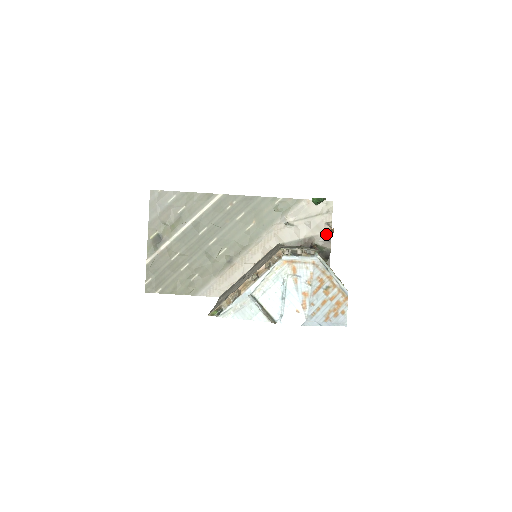
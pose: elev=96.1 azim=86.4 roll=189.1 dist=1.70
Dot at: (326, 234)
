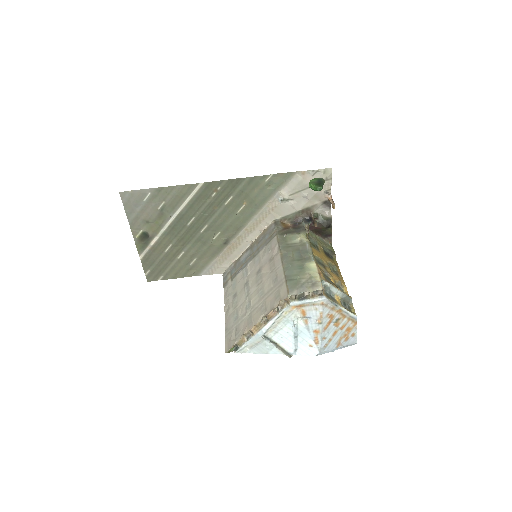
Dot at: (326, 202)
